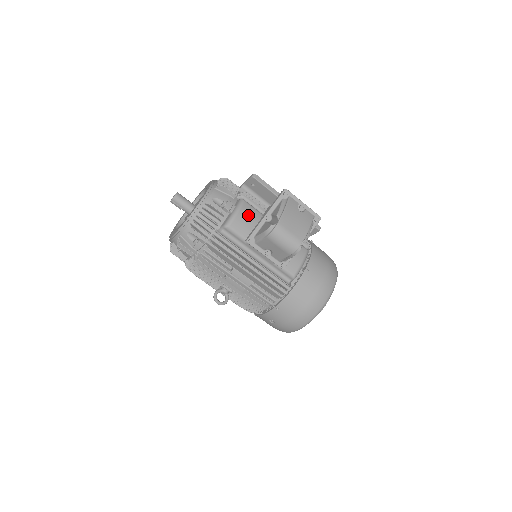
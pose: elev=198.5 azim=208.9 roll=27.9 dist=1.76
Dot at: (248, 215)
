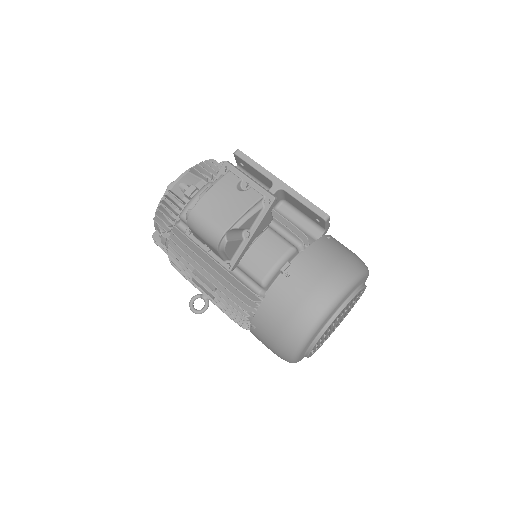
Dot at: occluded
